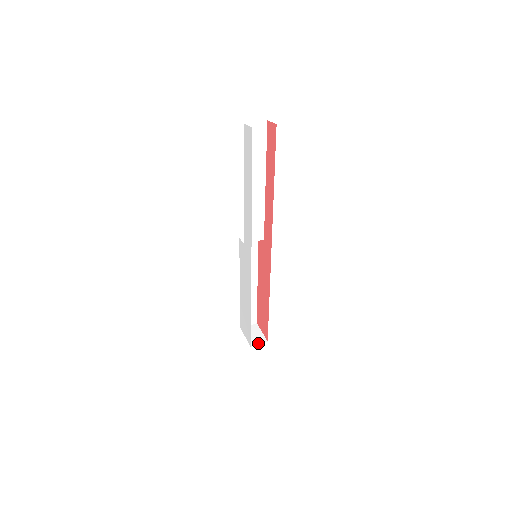
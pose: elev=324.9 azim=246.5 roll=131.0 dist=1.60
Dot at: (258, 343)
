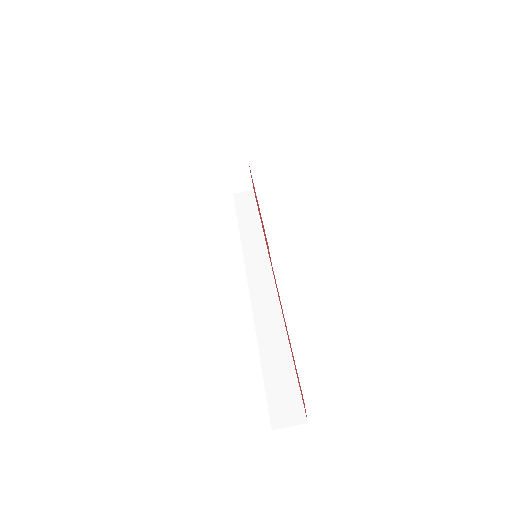
Dot at: (242, 191)
